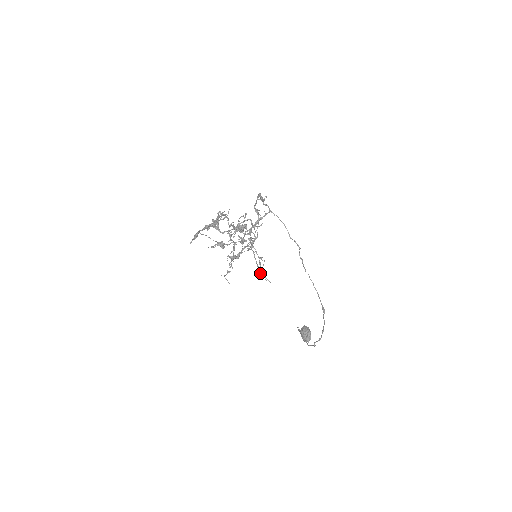
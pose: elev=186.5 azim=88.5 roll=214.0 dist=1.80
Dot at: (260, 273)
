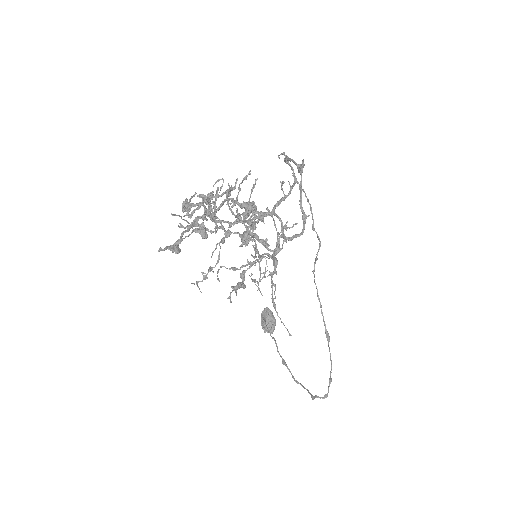
Dot at: (255, 282)
